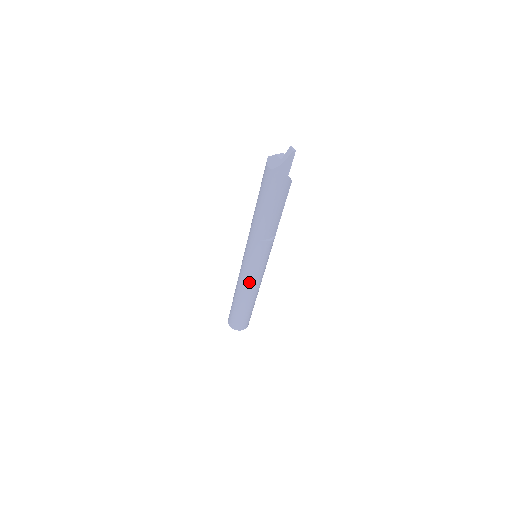
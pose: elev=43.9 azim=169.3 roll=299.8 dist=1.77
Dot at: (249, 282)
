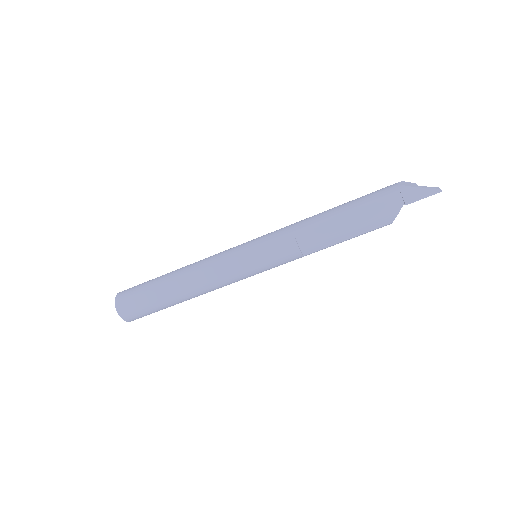
Dot at: (217, 265)
